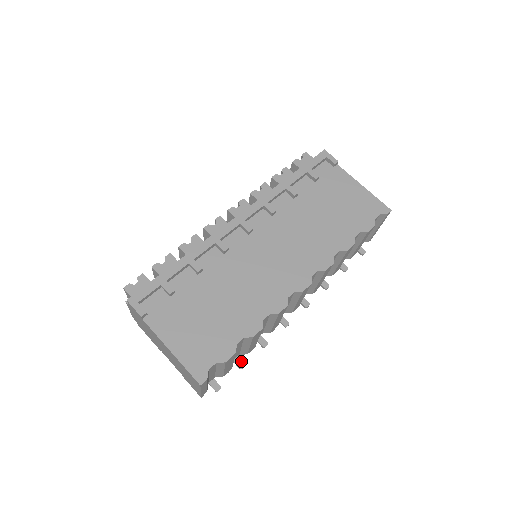
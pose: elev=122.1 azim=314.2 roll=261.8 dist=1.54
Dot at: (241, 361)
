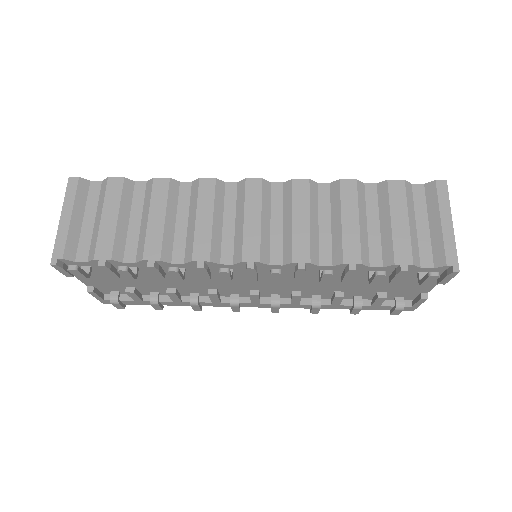
Dot at: (129, 269)
